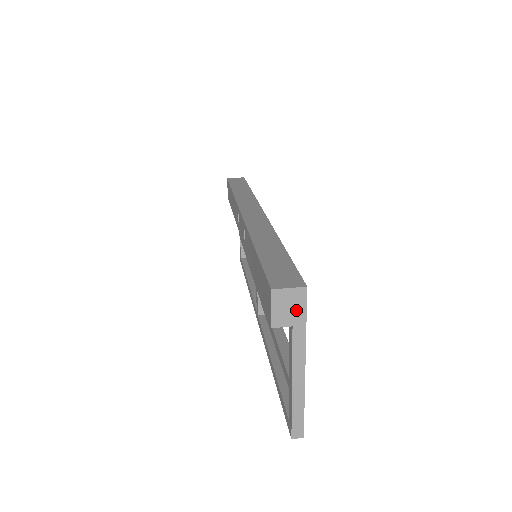
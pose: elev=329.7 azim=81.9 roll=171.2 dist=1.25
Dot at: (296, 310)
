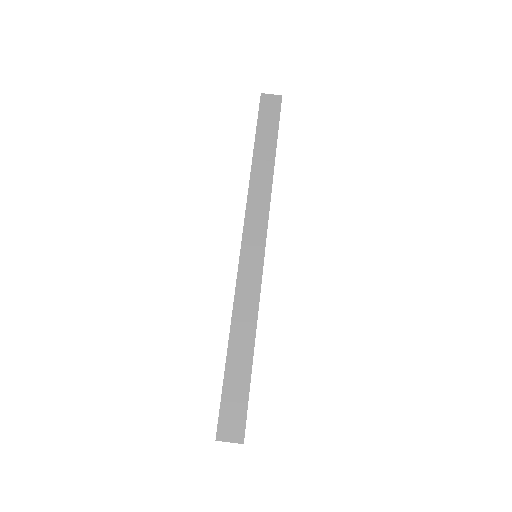
Dot at: occluded
